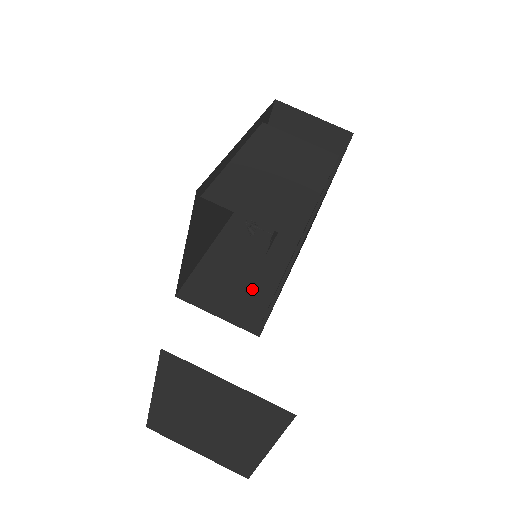
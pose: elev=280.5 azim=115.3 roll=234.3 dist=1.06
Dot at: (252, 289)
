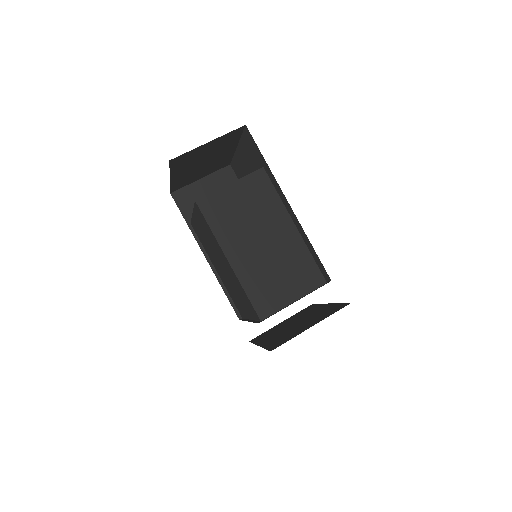
Dot at: occluded
